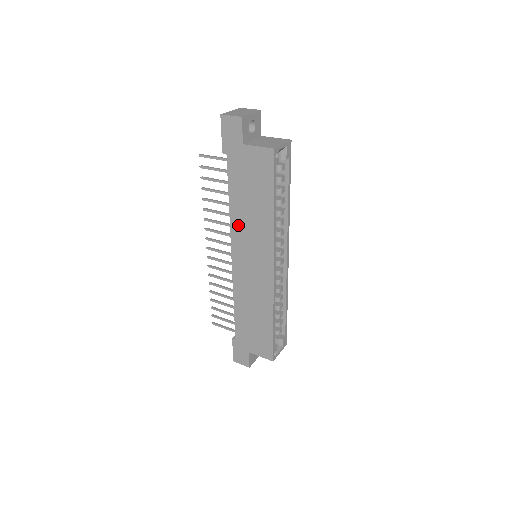
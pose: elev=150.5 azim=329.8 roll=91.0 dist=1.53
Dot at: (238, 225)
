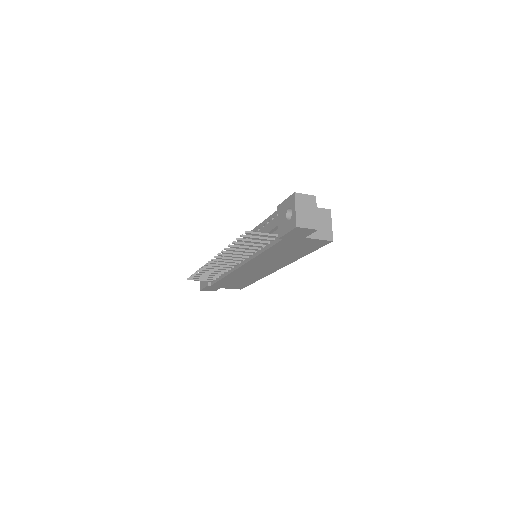
Dot at: (262, 259)
